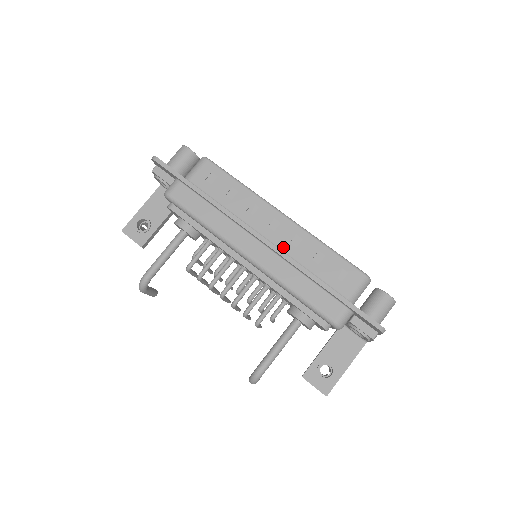
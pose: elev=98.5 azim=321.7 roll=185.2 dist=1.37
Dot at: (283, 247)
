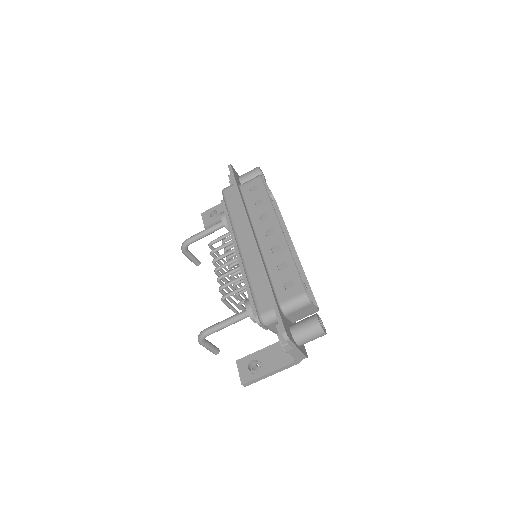
Dot at: (265, 250)
